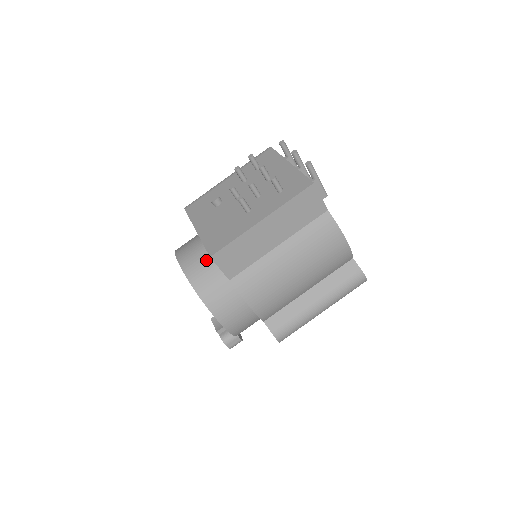
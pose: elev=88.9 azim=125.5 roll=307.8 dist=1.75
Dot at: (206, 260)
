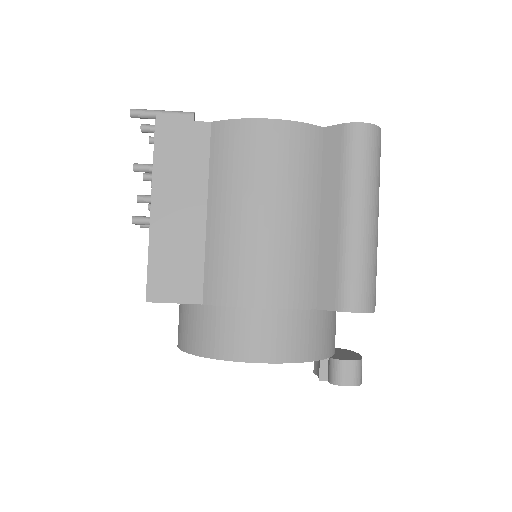
Dot at: (182, 312)
